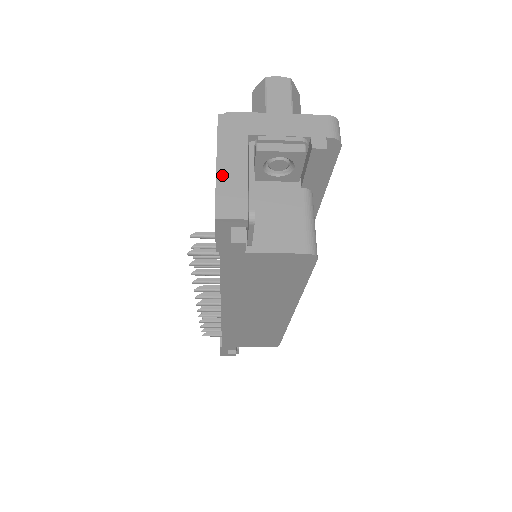
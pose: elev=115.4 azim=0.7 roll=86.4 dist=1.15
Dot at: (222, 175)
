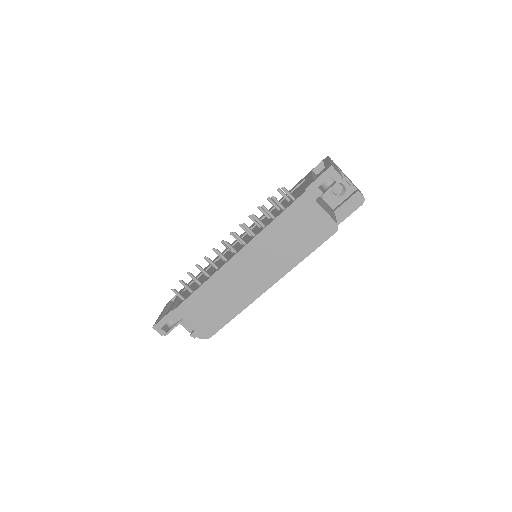
Dot at: (332, 163)
